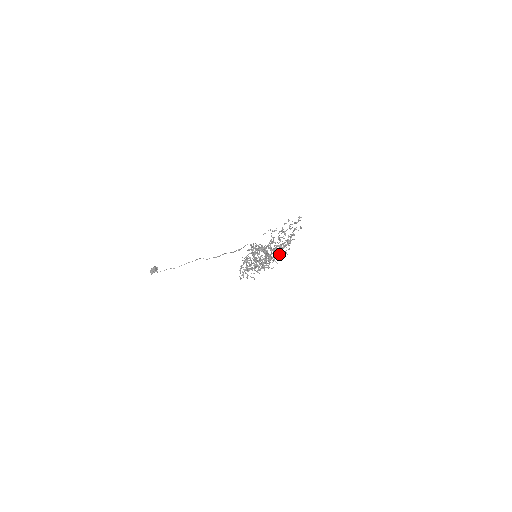
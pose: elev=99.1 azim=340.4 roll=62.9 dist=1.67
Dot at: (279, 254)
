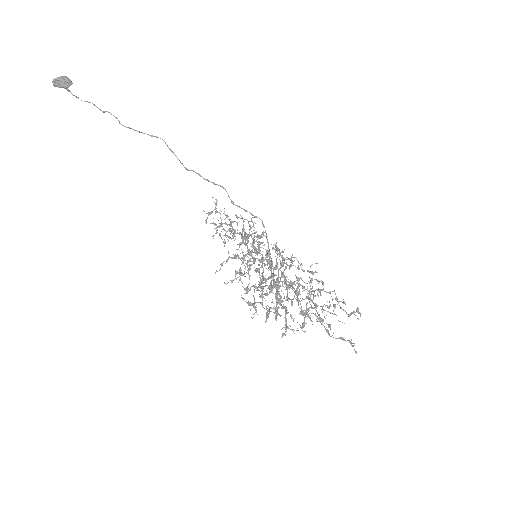
Dot at: (282, 260)
